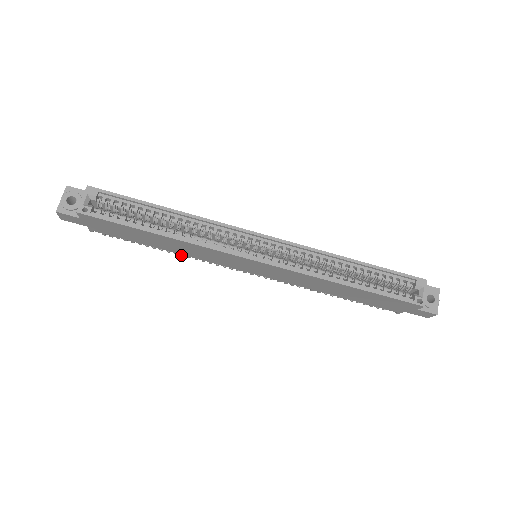
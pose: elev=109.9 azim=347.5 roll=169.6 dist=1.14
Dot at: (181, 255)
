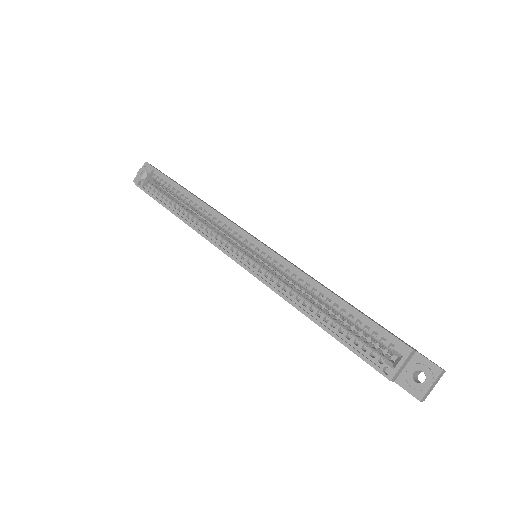
Dot at: occluded
